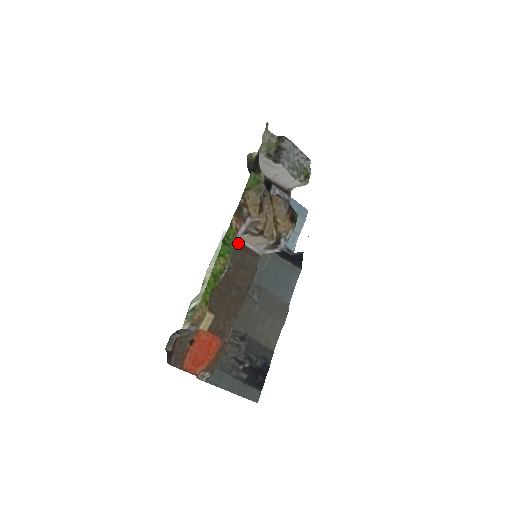
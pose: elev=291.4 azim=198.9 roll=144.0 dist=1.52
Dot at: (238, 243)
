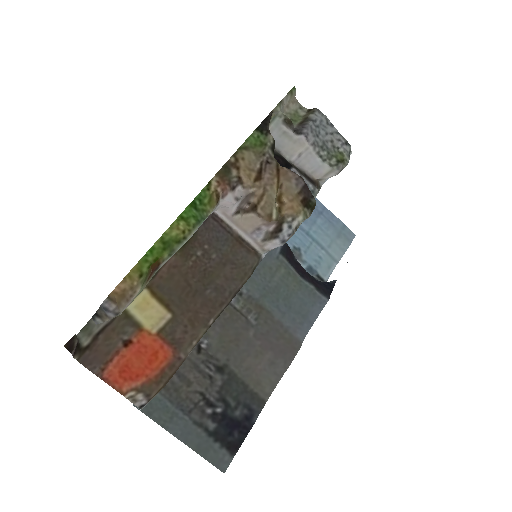
Dot at: (231, 231)
